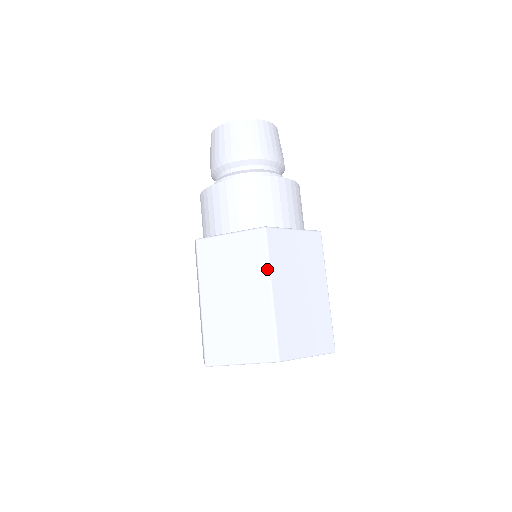
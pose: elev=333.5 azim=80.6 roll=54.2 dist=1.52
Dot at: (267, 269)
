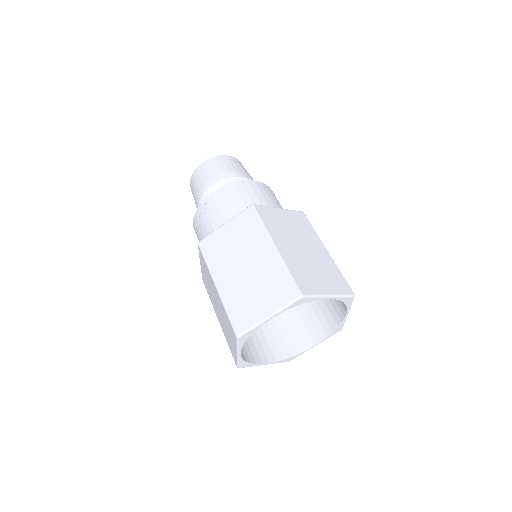
Dot at: (317, 236)
